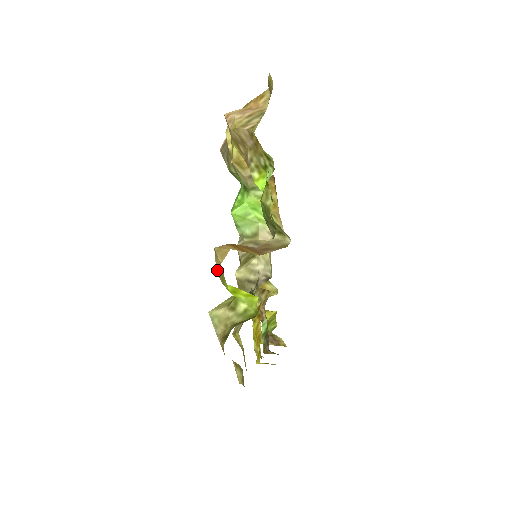
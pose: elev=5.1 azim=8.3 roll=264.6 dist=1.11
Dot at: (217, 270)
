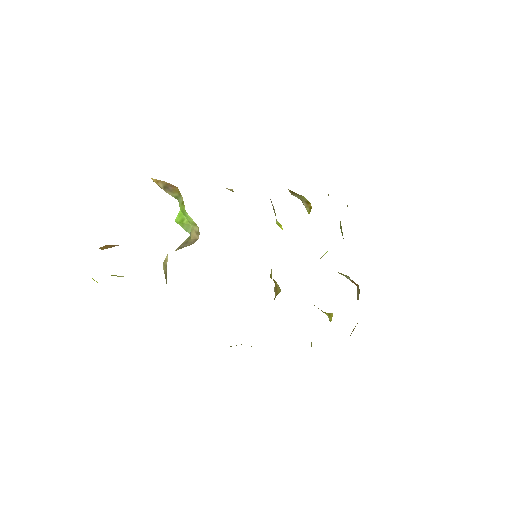
Dot at: occluded
